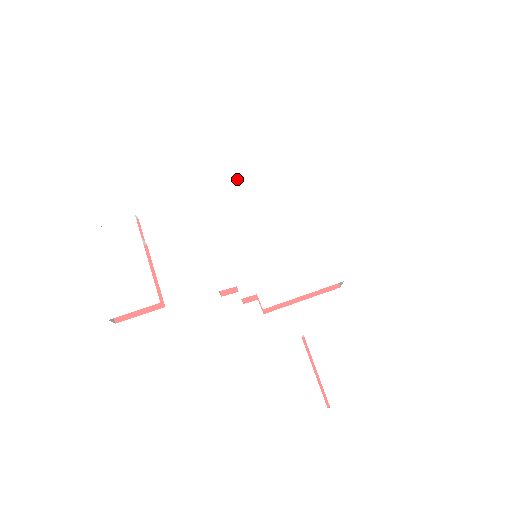
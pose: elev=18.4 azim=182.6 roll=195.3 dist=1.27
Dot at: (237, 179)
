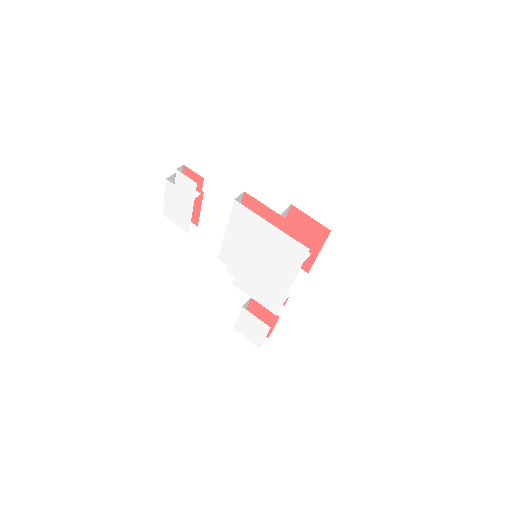
Dot at: (266, 229)
